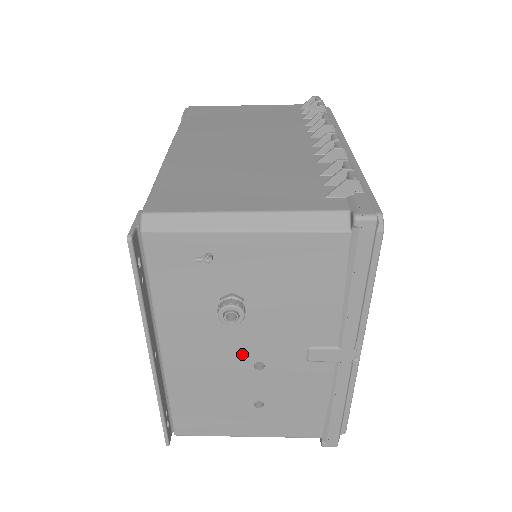
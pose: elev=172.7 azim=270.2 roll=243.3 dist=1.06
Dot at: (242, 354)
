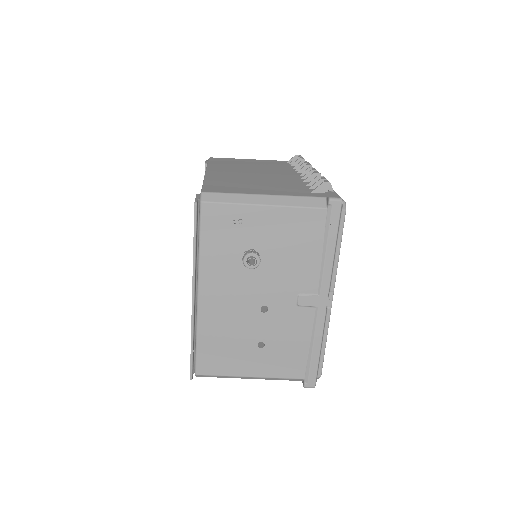
Dot at: (253, 299)
